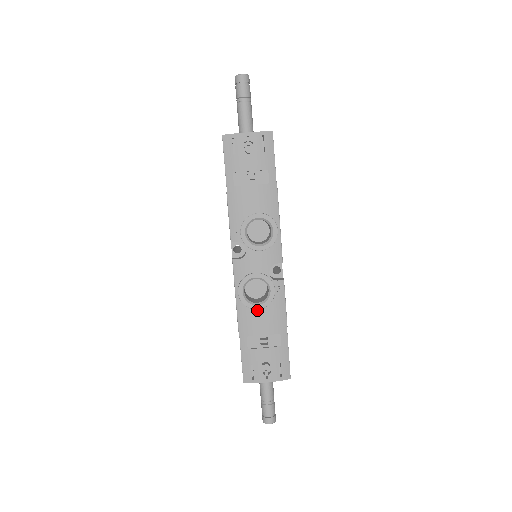
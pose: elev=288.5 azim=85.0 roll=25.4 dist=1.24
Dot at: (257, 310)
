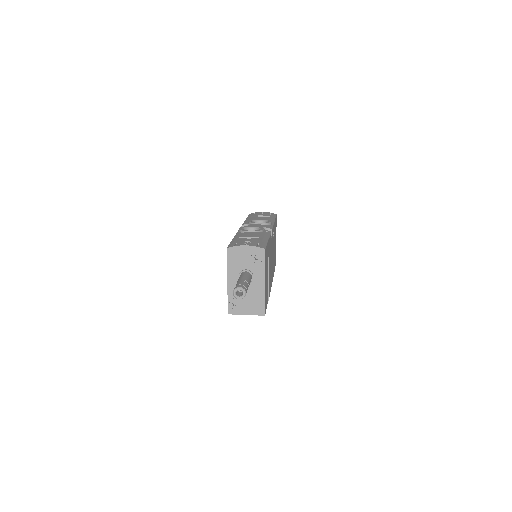
Dot at: (249, 232)
